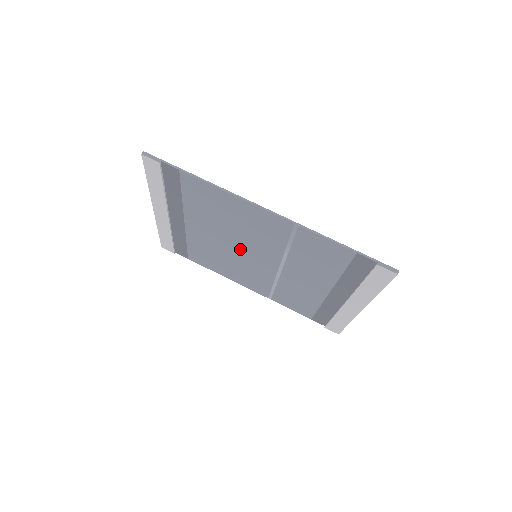
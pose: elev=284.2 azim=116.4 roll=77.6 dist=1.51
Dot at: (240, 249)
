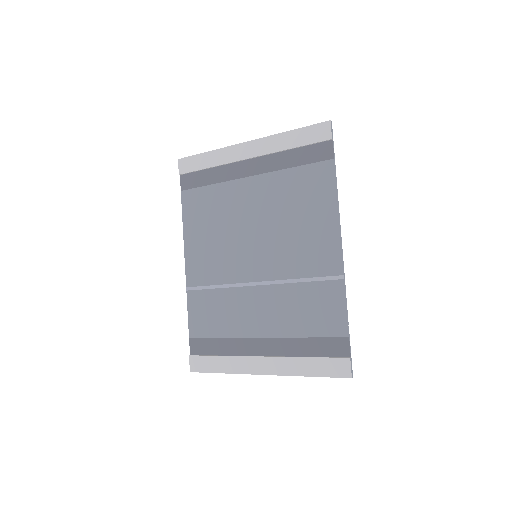
Dot at: (254, 239)
